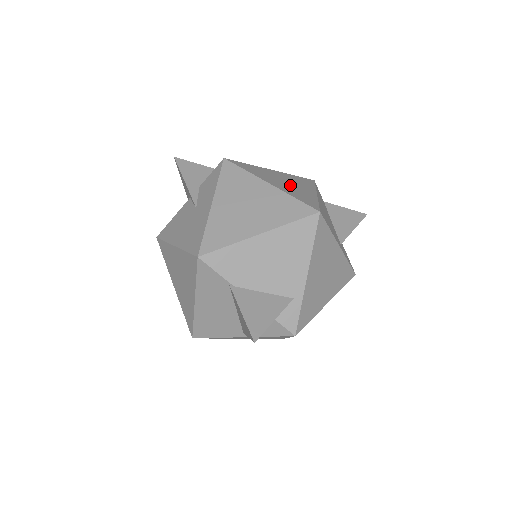
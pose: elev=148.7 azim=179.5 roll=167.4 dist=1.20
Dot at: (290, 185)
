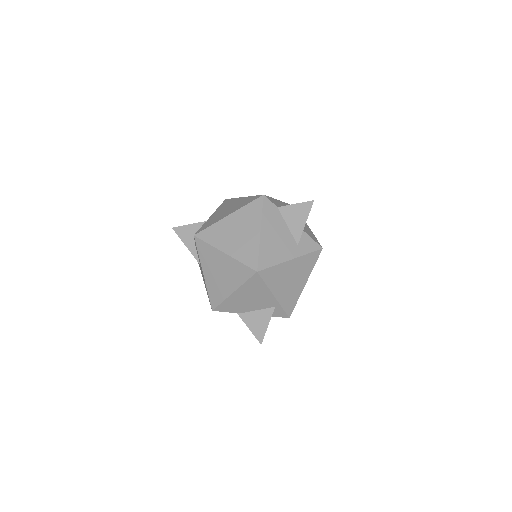
Dot at: (240, 237)
